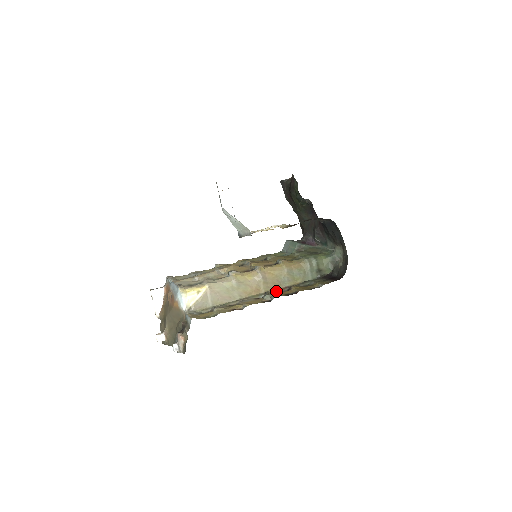
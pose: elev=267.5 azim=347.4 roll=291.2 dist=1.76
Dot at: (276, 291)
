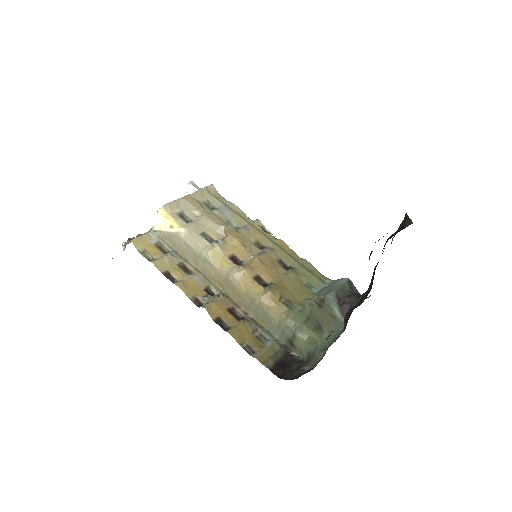
Dot at: (234, 305)
